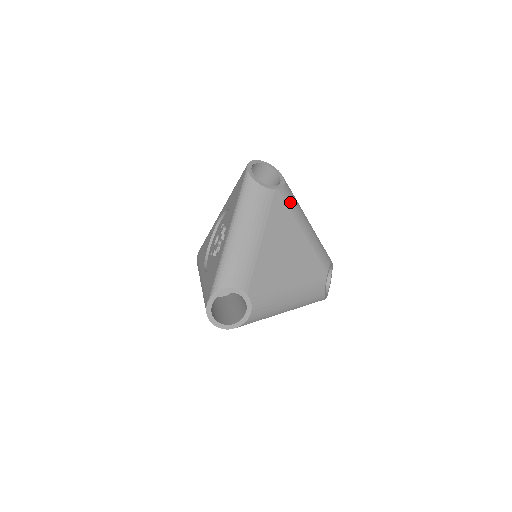
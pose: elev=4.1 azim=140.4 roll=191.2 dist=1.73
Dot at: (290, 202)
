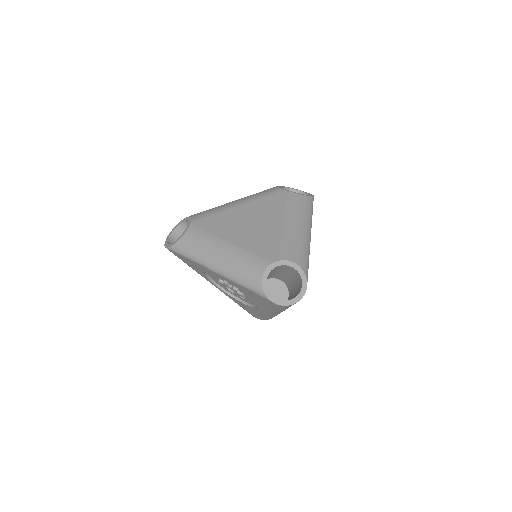
Dot at: (292, 202)
